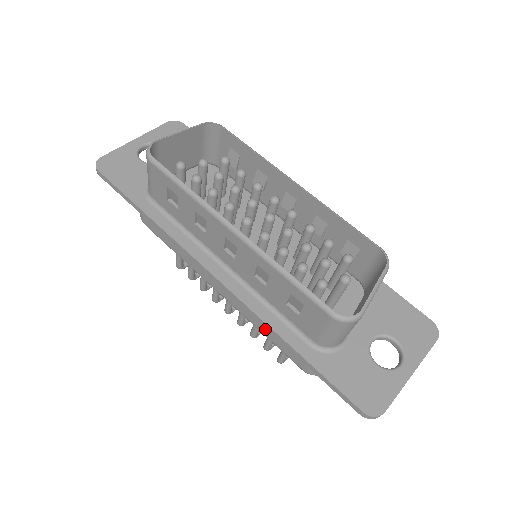
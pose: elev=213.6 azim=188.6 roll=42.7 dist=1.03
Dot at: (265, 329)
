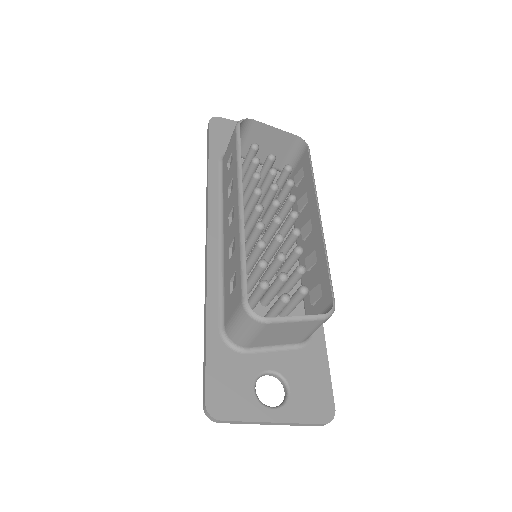
Dot at: occluded
